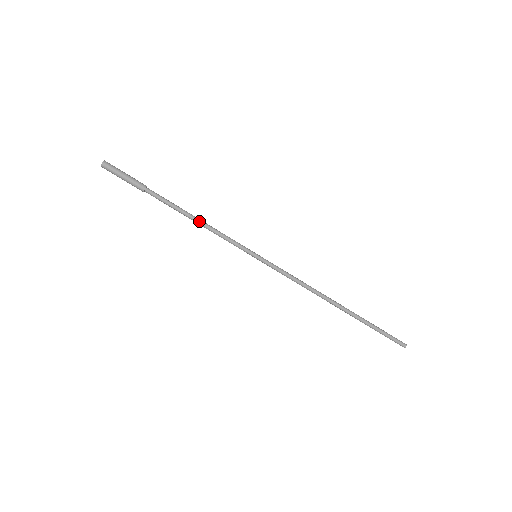
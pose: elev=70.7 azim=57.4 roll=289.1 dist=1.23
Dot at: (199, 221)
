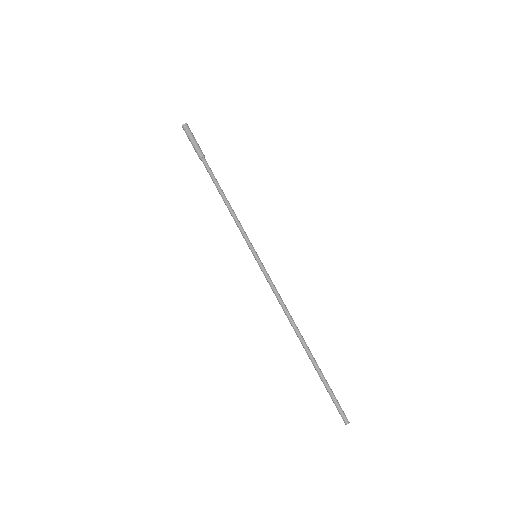
Dot at: (226, 203)
